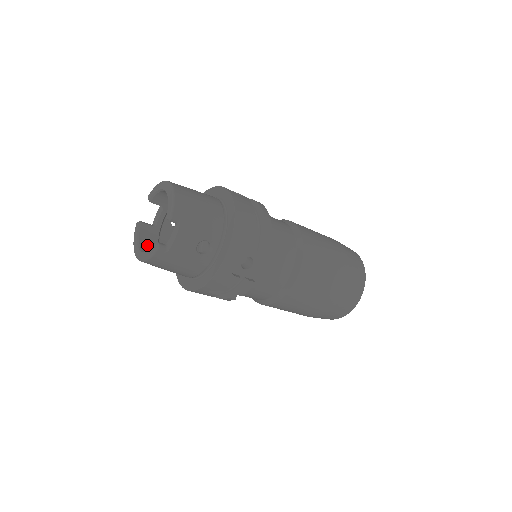
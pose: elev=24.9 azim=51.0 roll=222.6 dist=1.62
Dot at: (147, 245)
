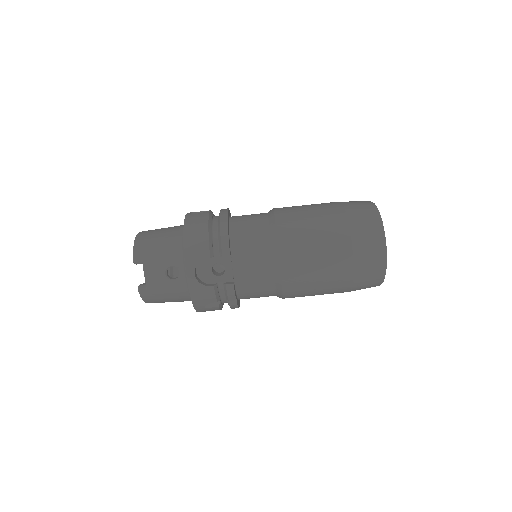
Dot at: occluded
